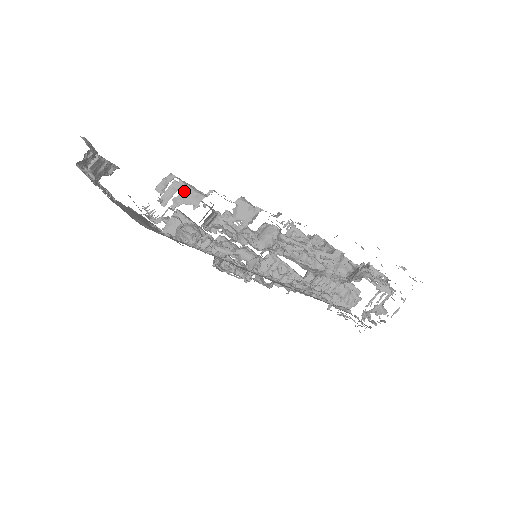
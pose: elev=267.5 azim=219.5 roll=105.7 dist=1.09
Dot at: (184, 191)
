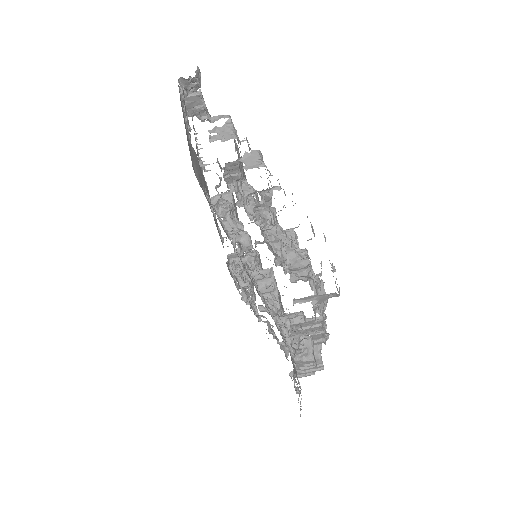
Dot at: (226, 126)
